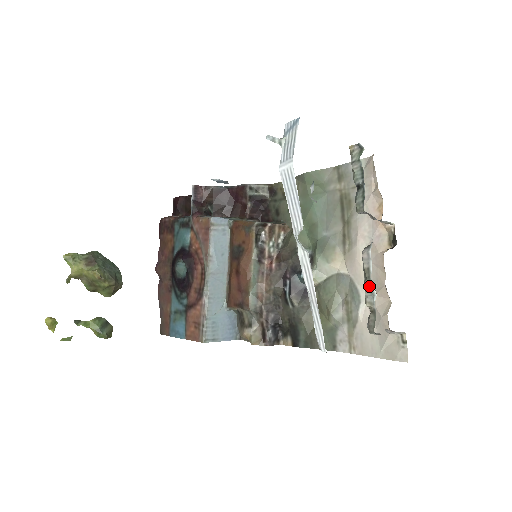
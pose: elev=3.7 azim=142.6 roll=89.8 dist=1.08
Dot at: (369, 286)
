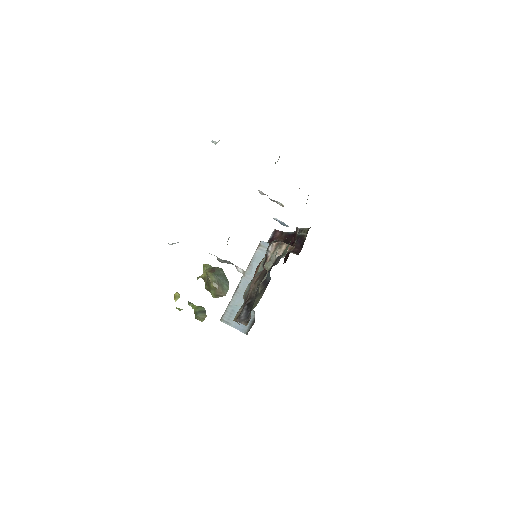
Dot at: occluded
